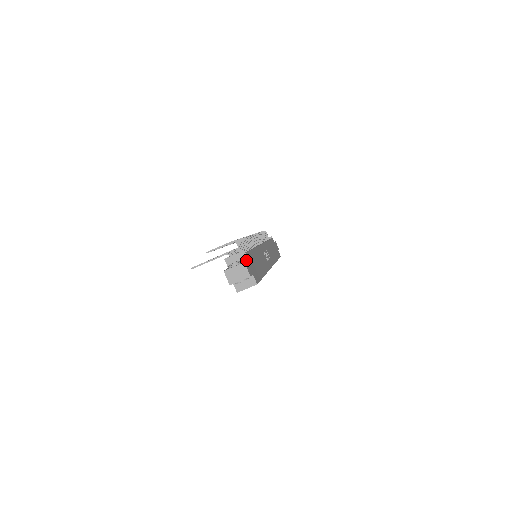
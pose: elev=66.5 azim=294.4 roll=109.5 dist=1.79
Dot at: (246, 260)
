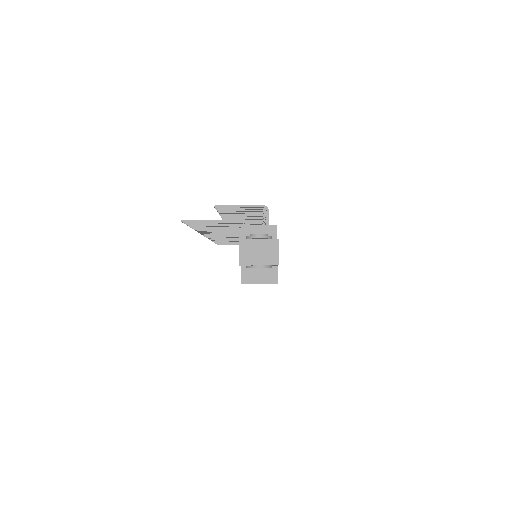
Dot at: occluded
